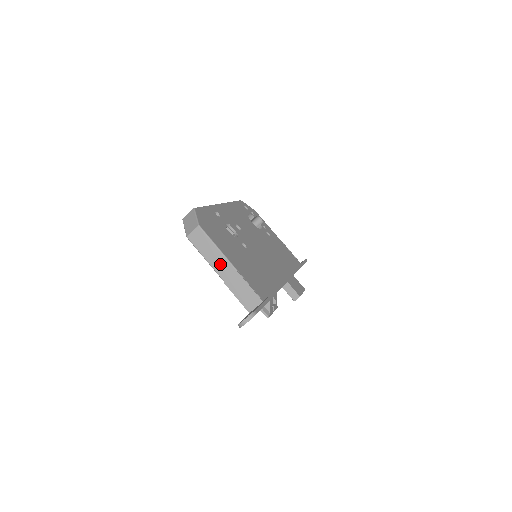
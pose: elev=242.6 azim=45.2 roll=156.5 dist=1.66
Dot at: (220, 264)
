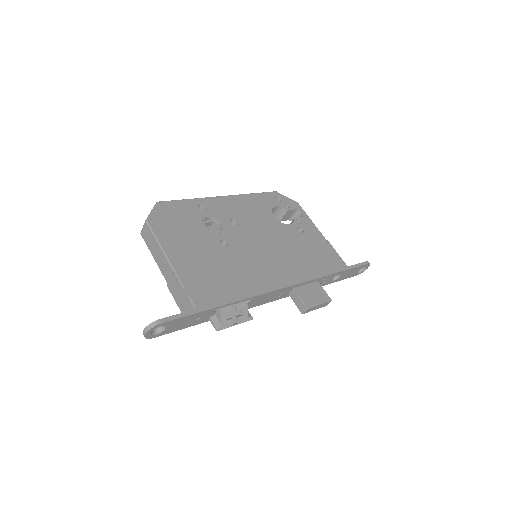
Dot at: (163, 264)
